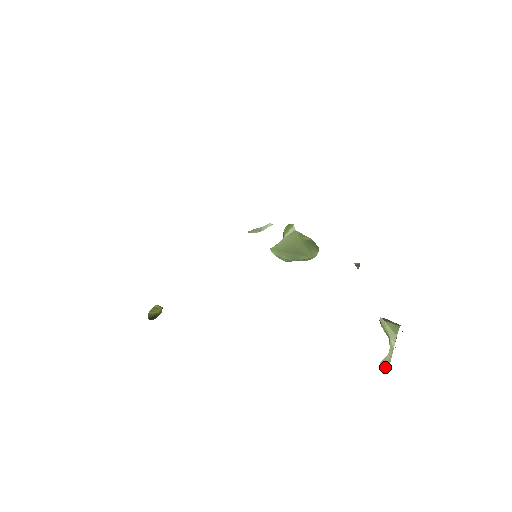
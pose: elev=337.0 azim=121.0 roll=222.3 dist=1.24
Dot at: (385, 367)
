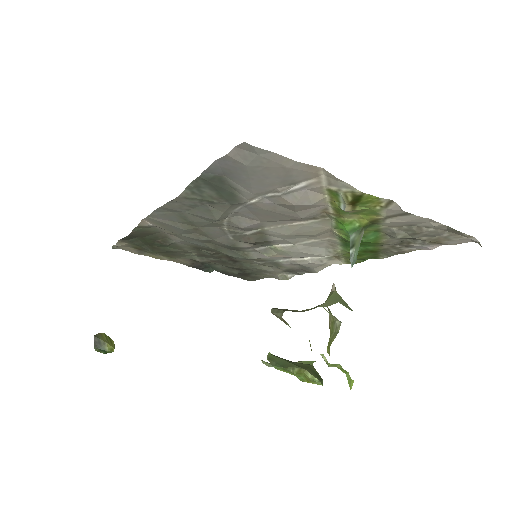
Dot at: (280, 309)
